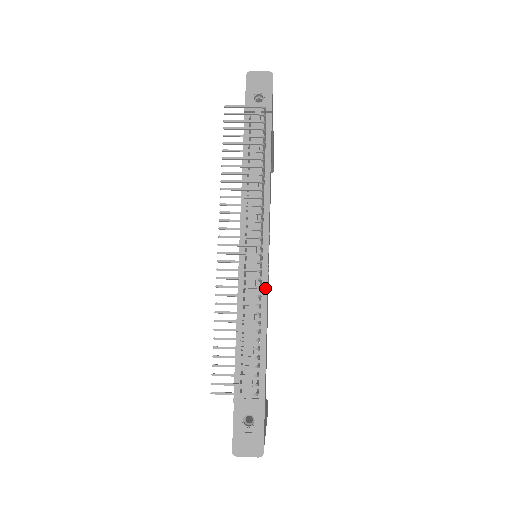
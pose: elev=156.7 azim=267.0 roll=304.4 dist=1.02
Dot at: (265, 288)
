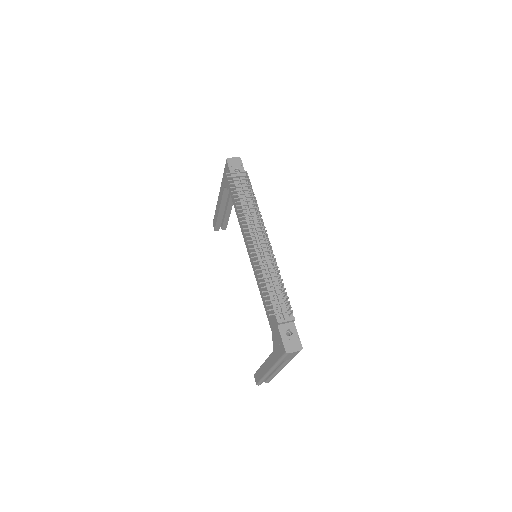
Dot at: (274, 263)
